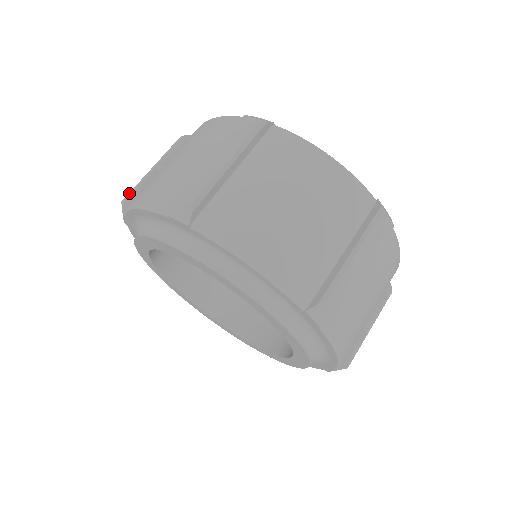
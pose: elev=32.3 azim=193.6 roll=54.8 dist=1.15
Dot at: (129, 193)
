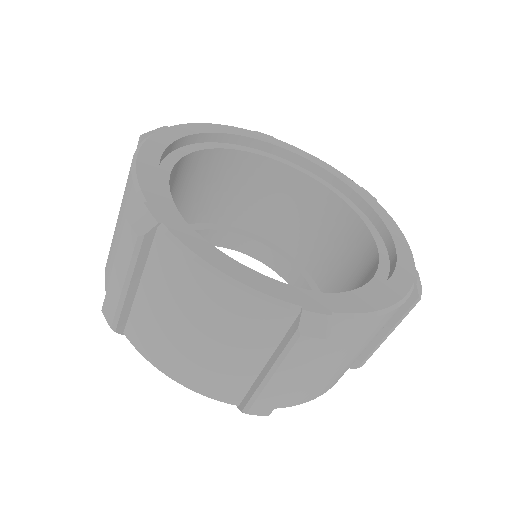
Dot at: occluded
